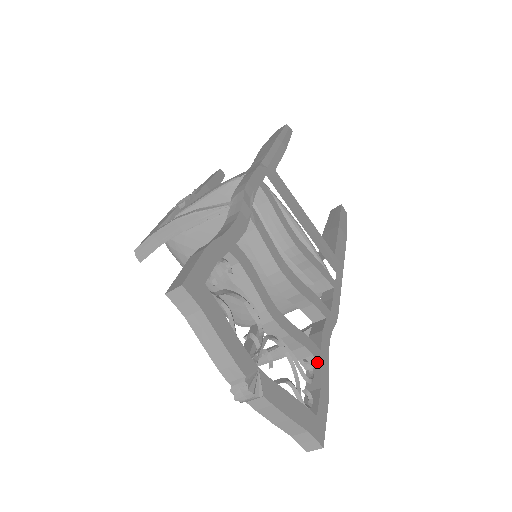
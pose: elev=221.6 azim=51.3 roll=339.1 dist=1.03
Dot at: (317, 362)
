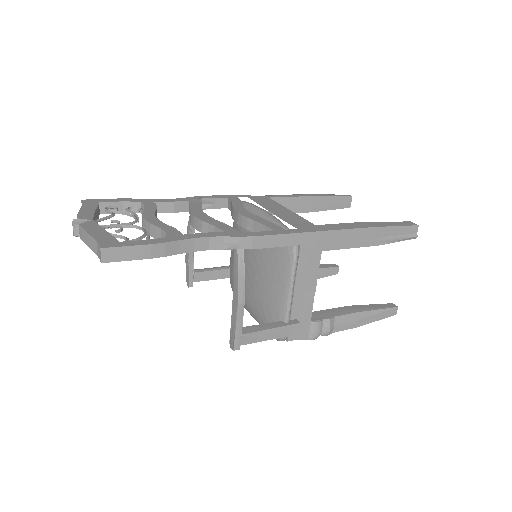
Dot at: (168, 236)
